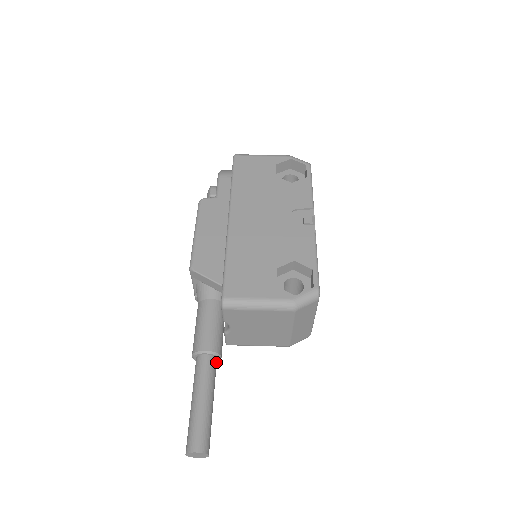
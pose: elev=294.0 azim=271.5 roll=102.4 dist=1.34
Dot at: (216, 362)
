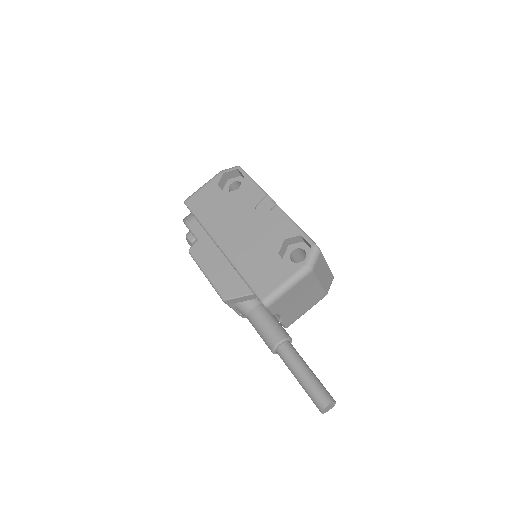
Dot at: (291, 344)
